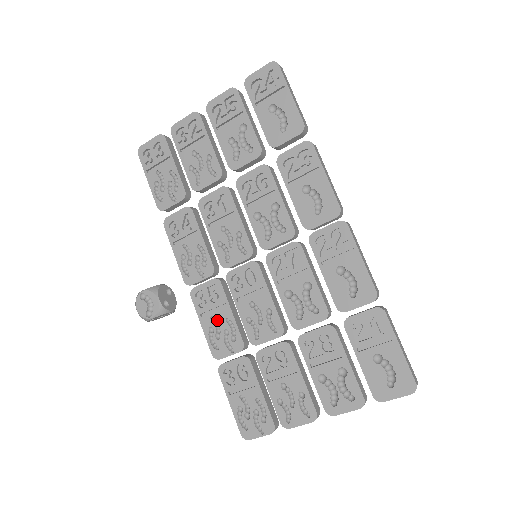
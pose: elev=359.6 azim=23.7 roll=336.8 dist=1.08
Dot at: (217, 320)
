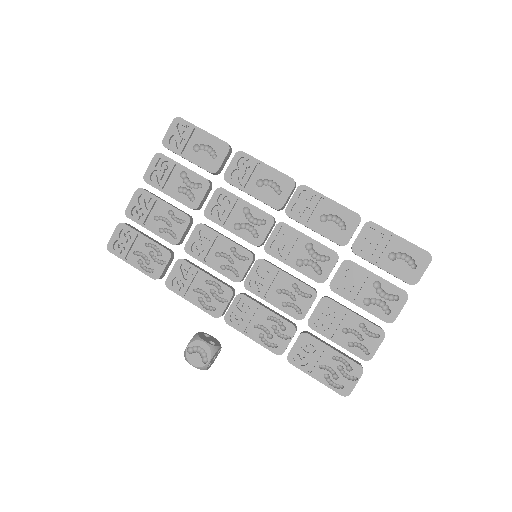
Dot at: (260, 324)
